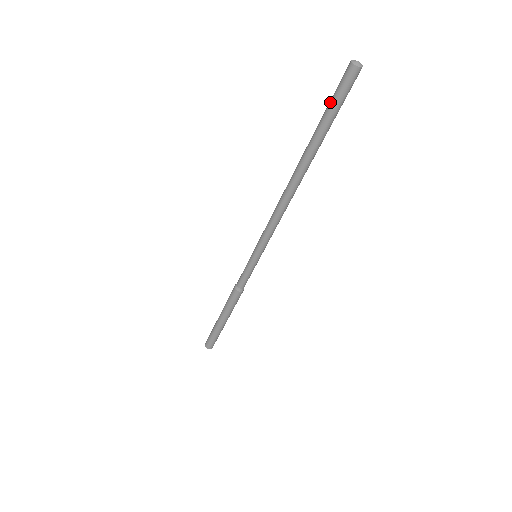
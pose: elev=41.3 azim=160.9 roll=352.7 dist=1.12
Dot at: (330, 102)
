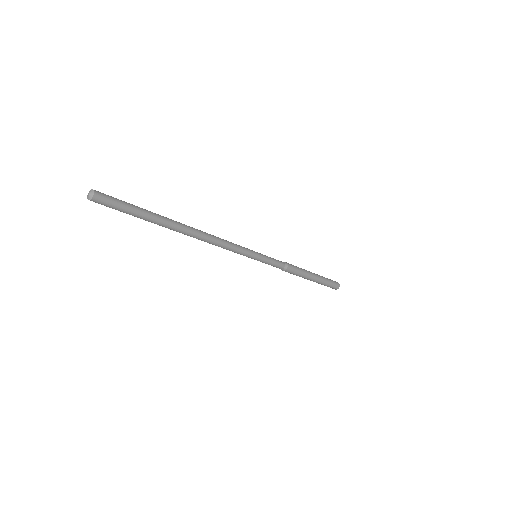
Dot at: occluded
